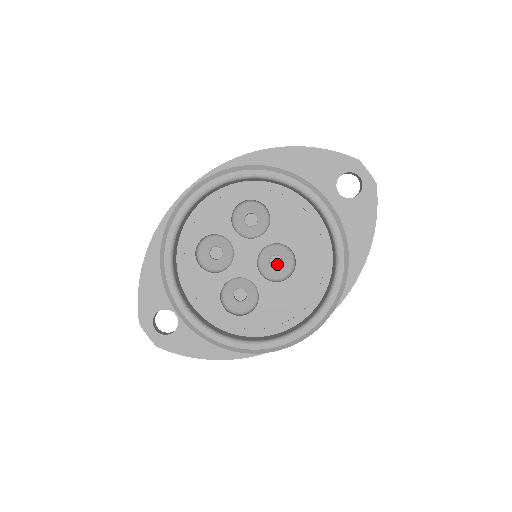
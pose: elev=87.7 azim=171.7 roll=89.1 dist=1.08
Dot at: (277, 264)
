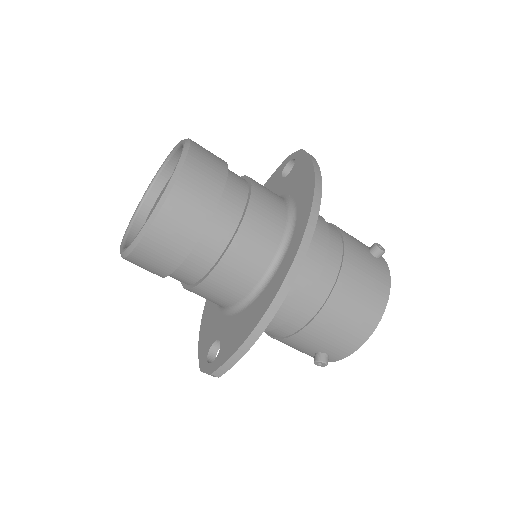
Dot at: occluded
